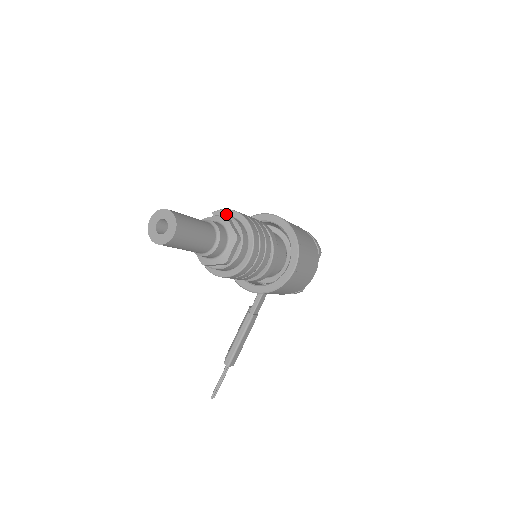
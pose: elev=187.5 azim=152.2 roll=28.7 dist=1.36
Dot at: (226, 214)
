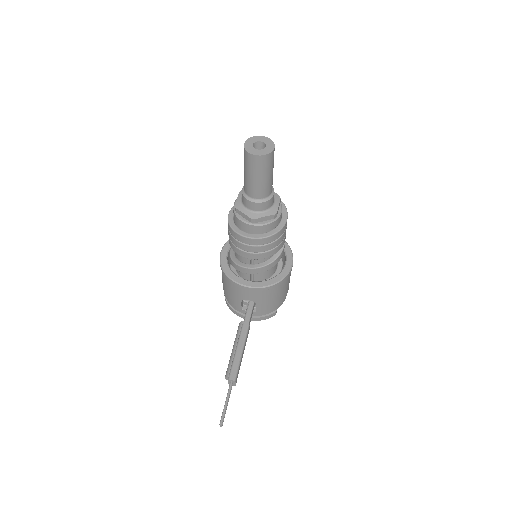
Dot at: occluded
